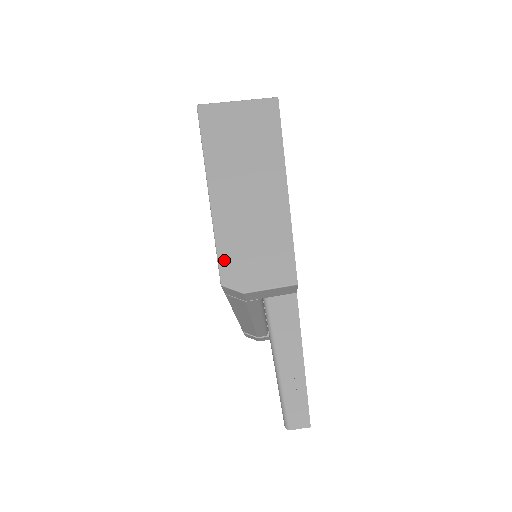
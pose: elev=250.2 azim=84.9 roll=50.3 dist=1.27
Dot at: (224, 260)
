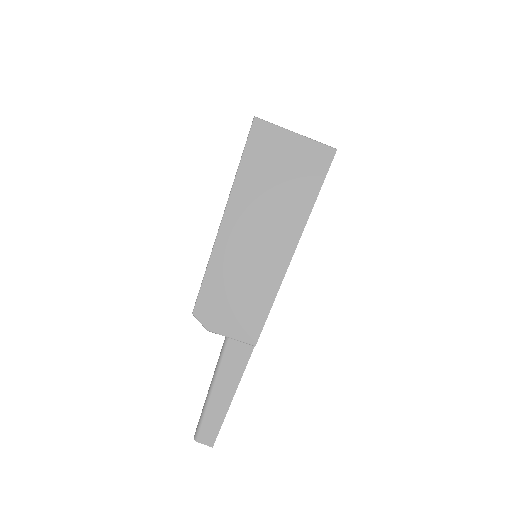
Dot at: (205, 293)
